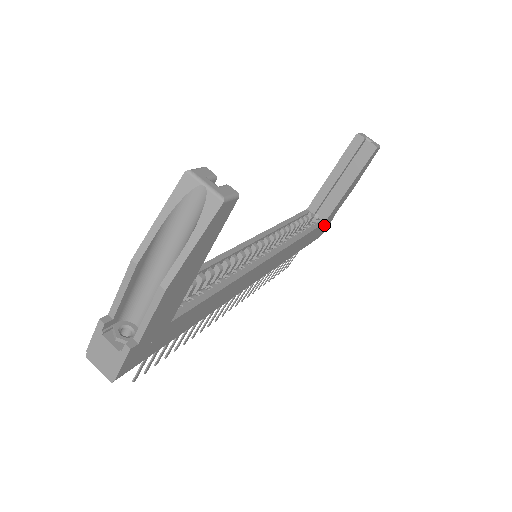
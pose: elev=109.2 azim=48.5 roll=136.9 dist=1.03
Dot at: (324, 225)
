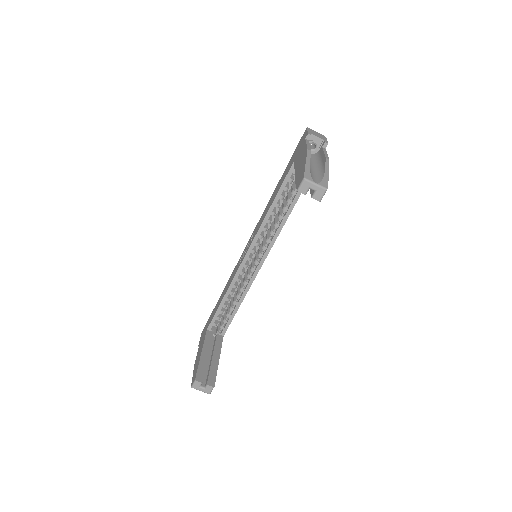
Dot at: occluded
